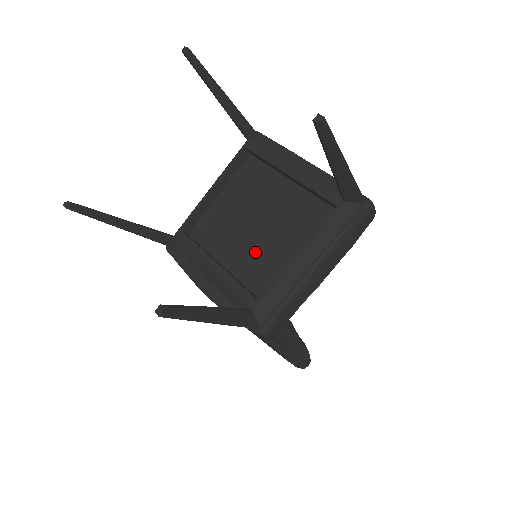
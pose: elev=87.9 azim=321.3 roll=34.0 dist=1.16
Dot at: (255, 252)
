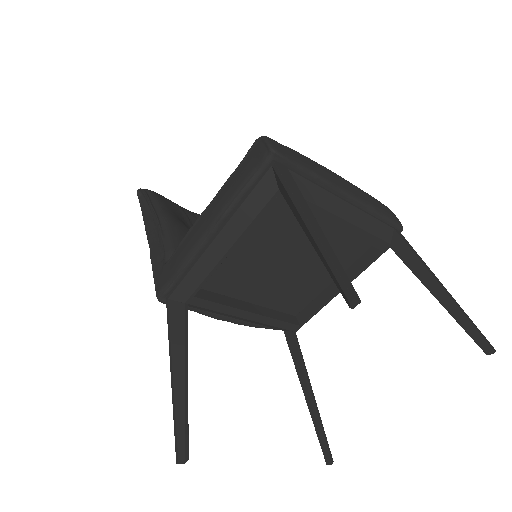
Dot at: (283, 284)
